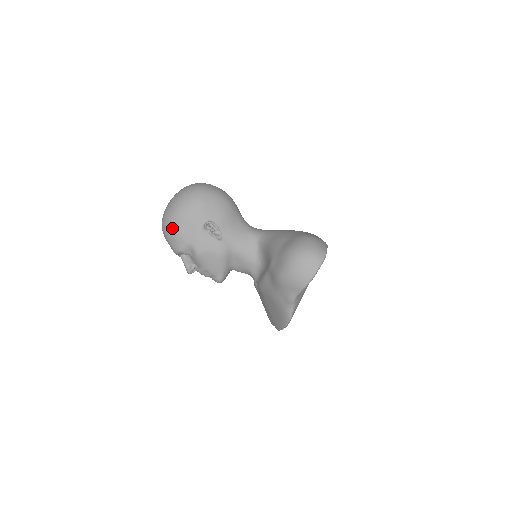
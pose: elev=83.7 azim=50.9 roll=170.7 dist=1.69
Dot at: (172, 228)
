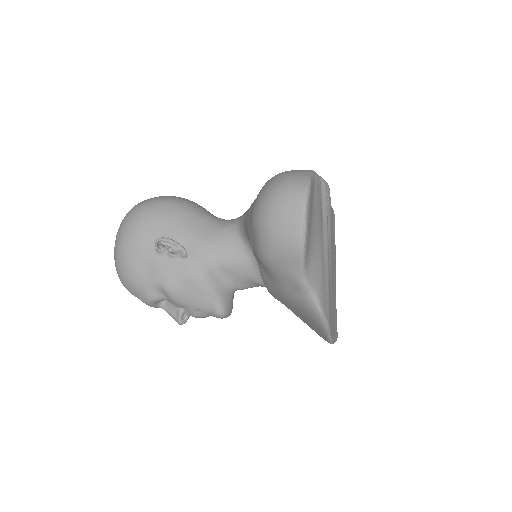
Dot at: (124, 275)
